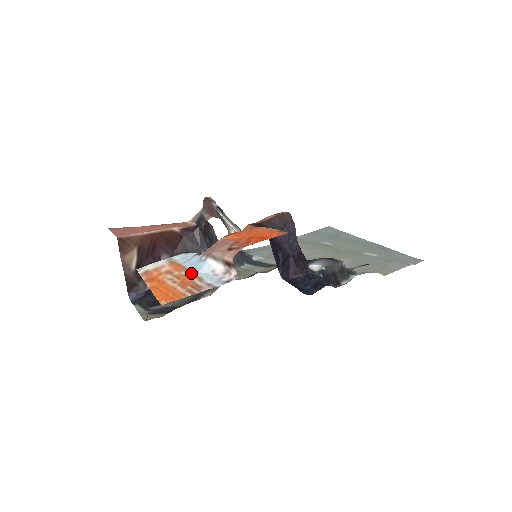
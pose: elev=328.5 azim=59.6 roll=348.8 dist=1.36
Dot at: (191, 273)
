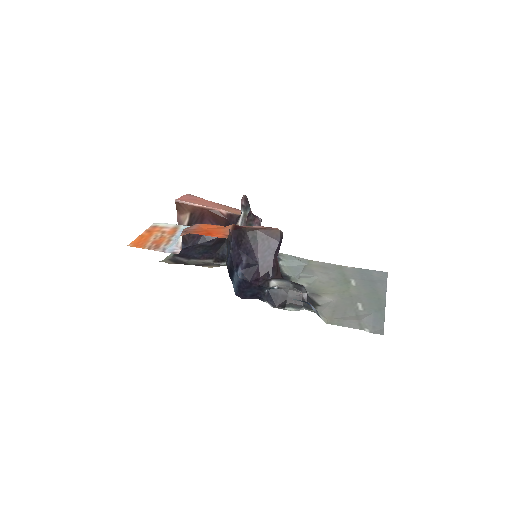
Dot at: (170, 238)
